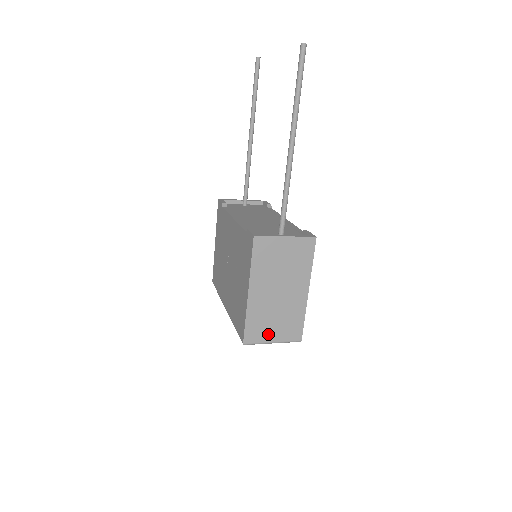
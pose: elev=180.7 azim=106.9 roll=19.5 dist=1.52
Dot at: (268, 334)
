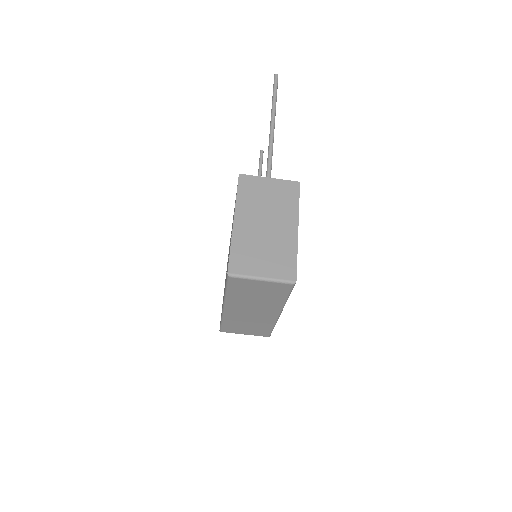
Dot at: (256, 267)
